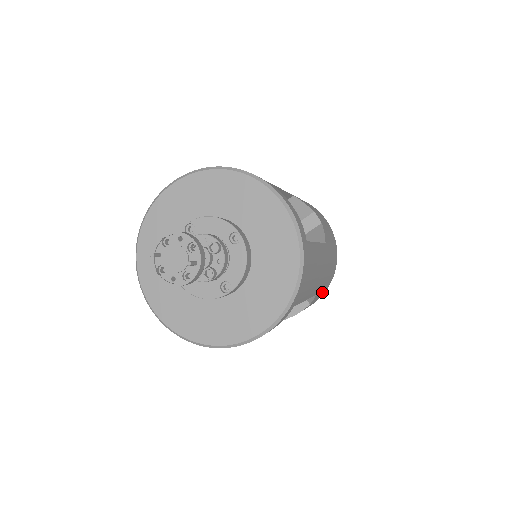
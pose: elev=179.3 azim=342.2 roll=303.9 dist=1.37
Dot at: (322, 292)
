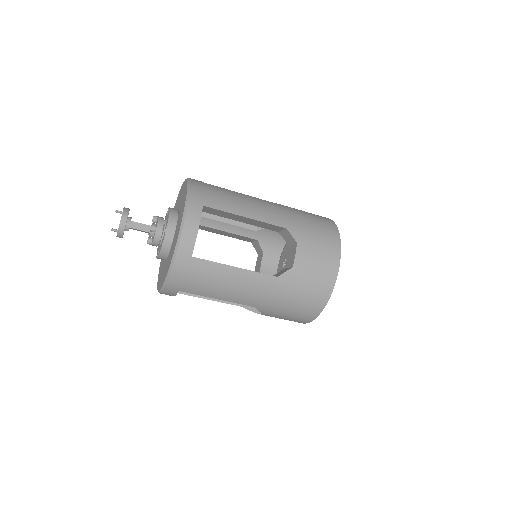
Dot at: (321, 240)
